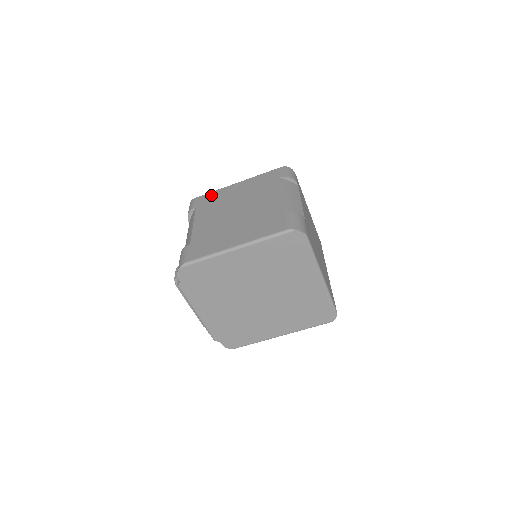
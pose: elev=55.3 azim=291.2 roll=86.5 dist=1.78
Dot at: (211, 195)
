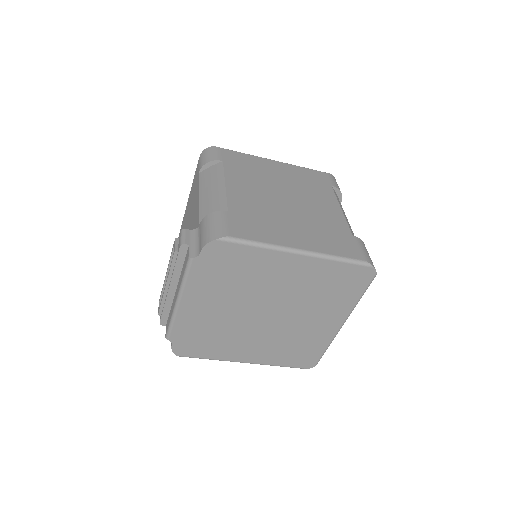
Dot at: (243, 157)
